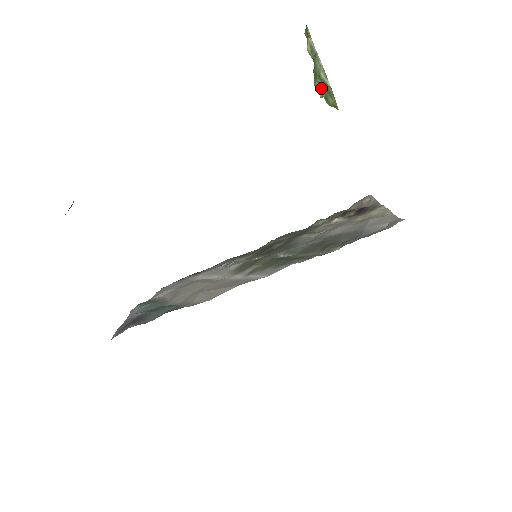
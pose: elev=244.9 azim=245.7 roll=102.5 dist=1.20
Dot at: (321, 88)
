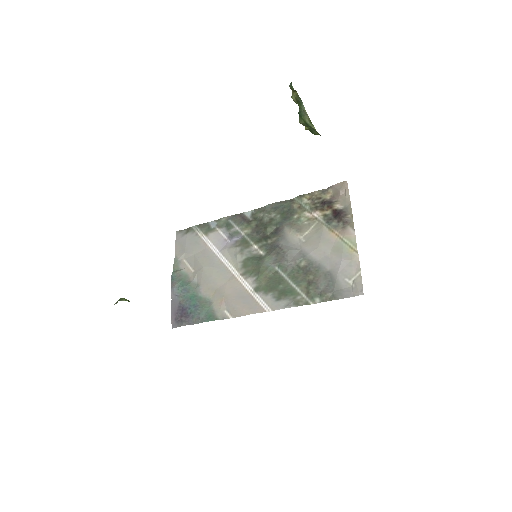
Dot at: (306, 126)
